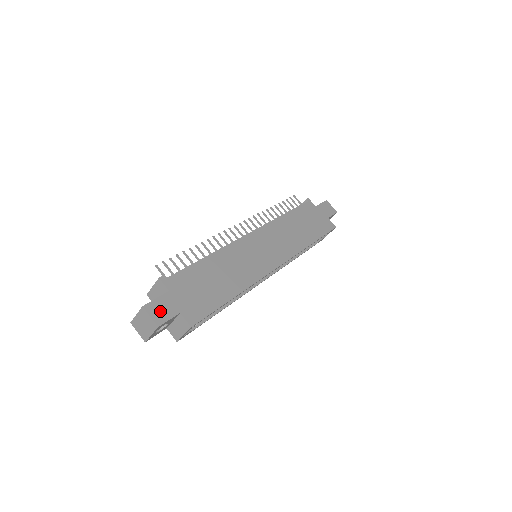
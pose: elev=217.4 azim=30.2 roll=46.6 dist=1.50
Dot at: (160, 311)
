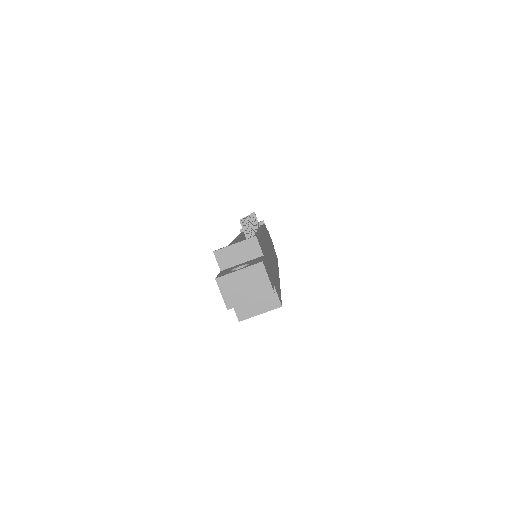
Dot at: (269, 275)
